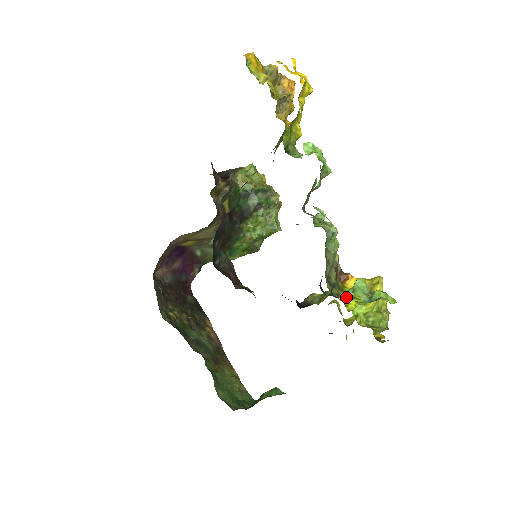
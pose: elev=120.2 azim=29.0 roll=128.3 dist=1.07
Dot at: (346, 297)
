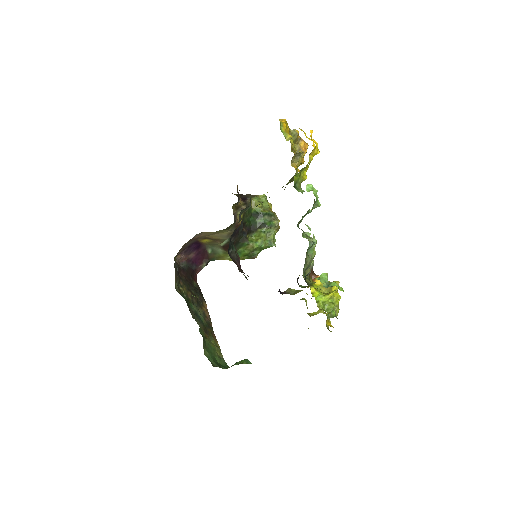
Dot at: (313, 288)
